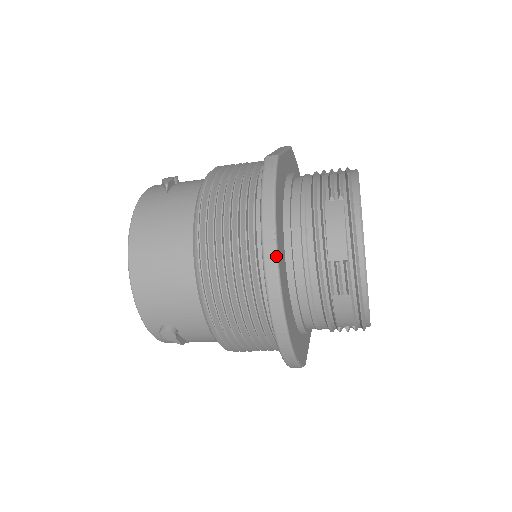
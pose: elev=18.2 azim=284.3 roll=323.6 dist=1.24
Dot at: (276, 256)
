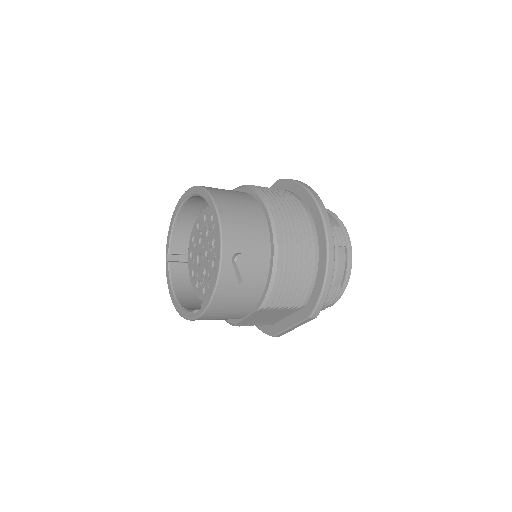
Dot at: (321, 200)
